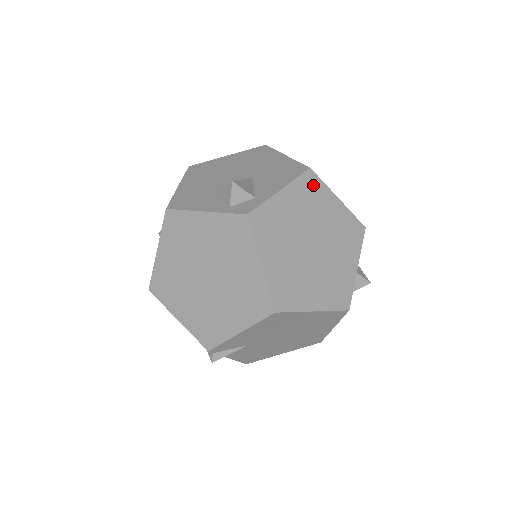
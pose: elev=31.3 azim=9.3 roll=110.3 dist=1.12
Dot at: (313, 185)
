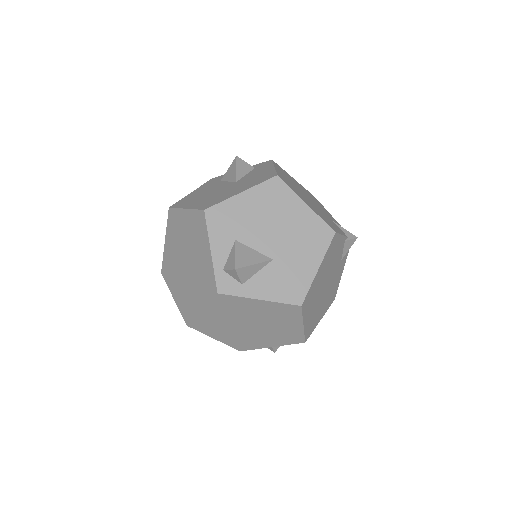
Dot at: (291, 311)
